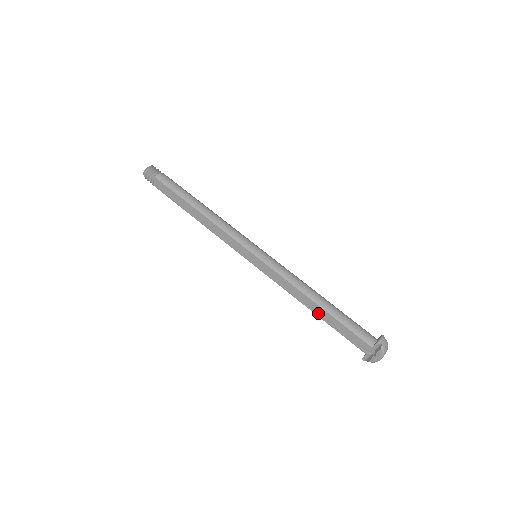
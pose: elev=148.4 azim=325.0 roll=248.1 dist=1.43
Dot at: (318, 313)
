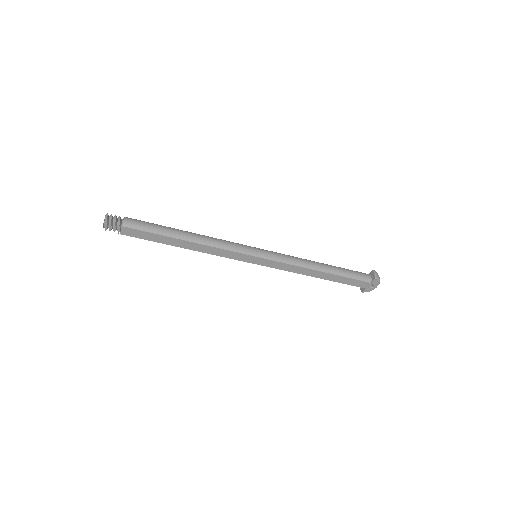
Dot at: (324, 277)
